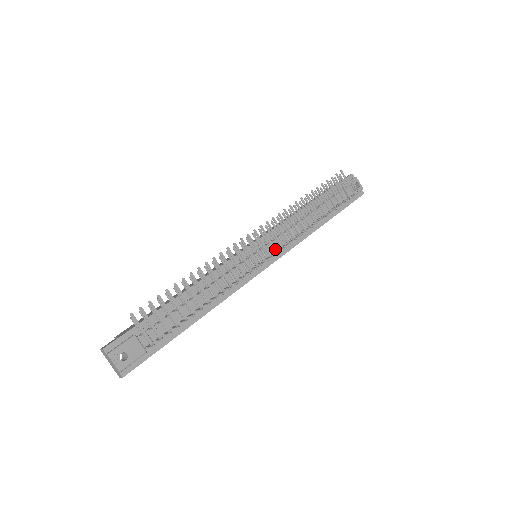
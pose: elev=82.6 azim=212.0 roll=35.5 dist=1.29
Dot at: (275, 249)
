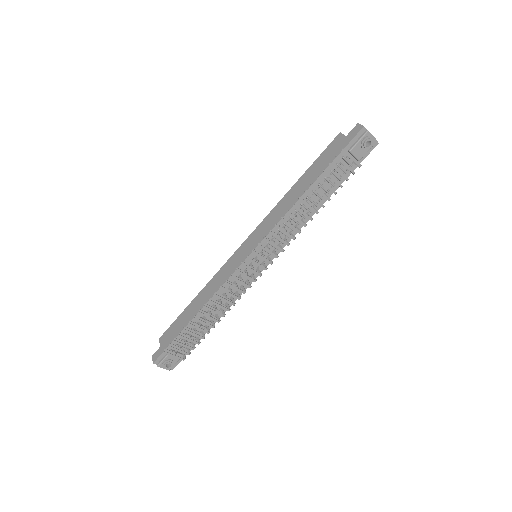
Dot at: (270, 263)
